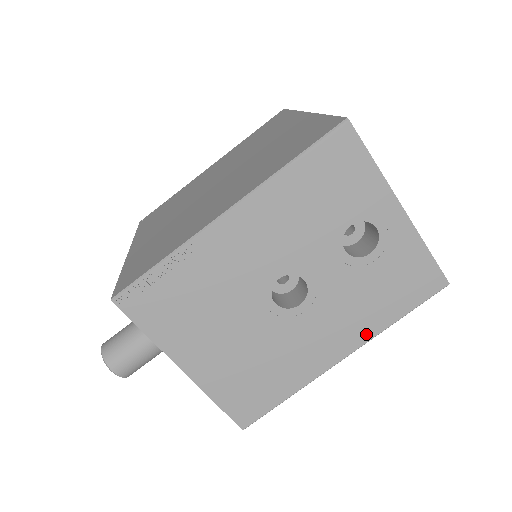
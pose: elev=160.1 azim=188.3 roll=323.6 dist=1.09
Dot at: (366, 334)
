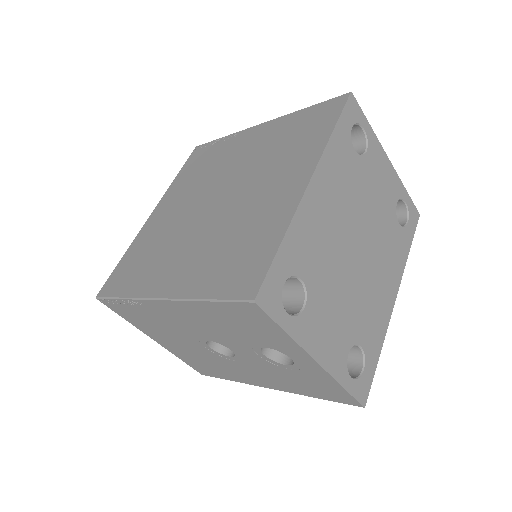
Dot at: (287, 389)
